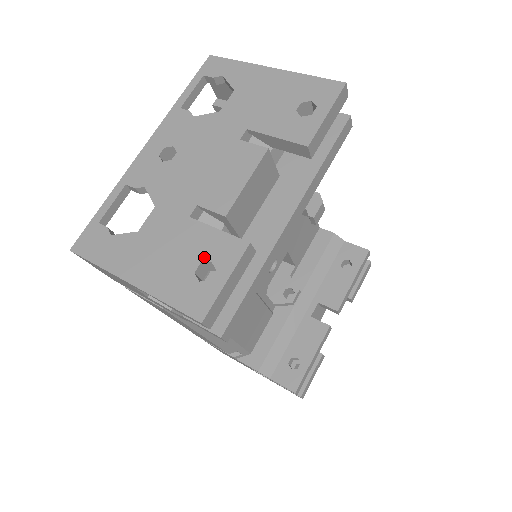
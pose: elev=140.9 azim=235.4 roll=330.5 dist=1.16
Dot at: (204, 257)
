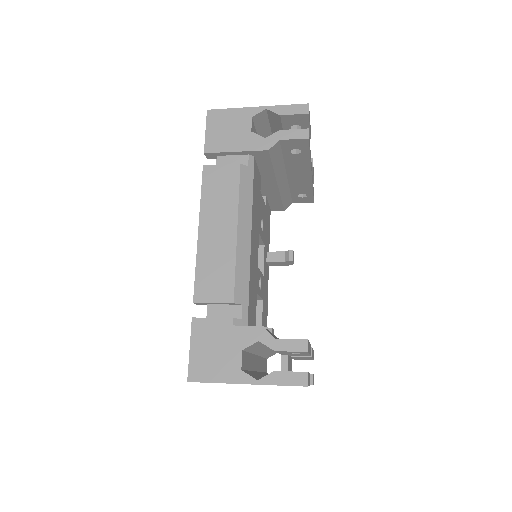
Dot at: occluded
